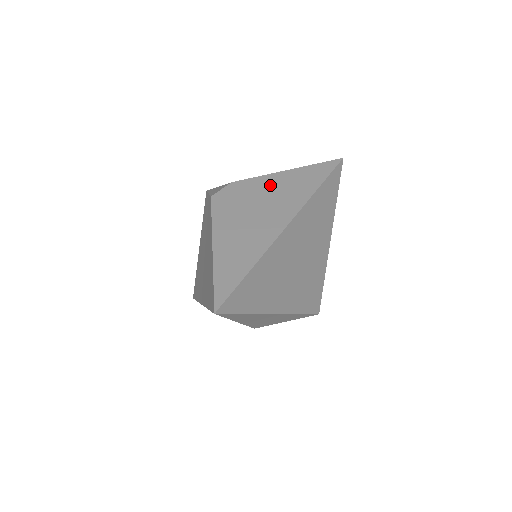
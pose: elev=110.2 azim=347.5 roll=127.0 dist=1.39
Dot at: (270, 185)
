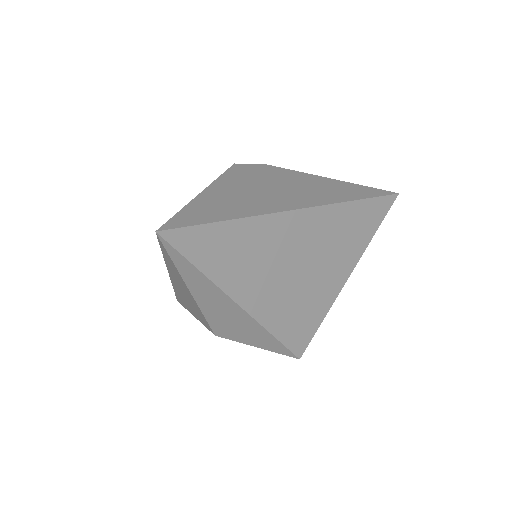
Dot at: (303, 179)
